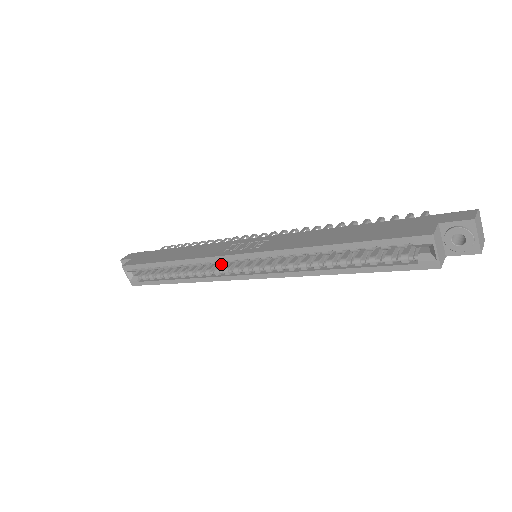
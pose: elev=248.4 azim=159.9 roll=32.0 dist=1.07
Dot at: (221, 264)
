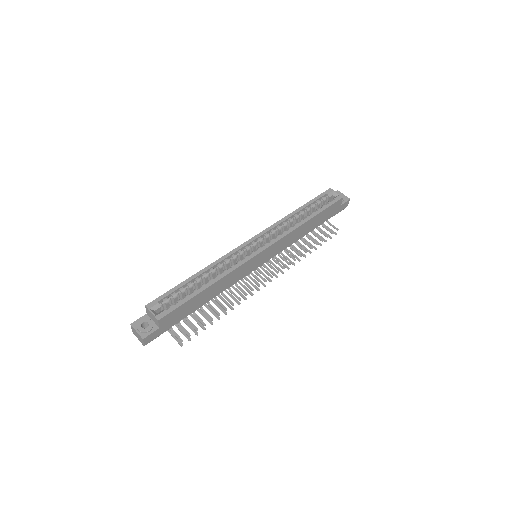
Dot at: occluded
